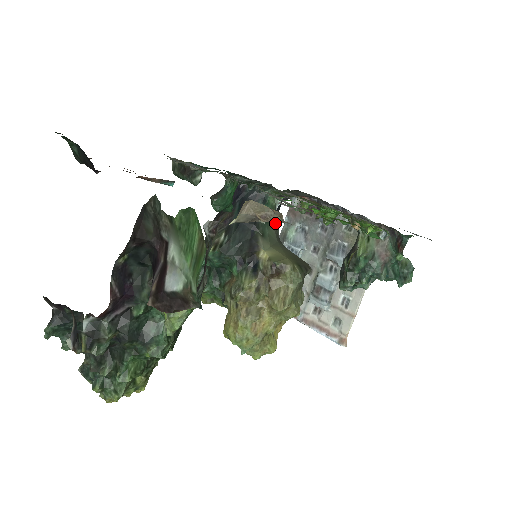
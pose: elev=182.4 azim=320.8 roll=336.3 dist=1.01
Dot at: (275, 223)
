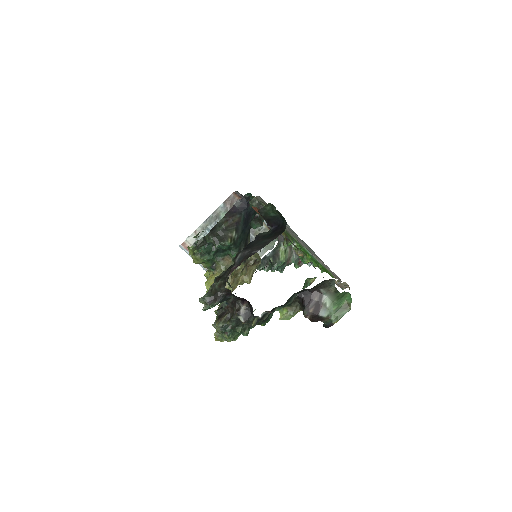
Dot at: occluded
